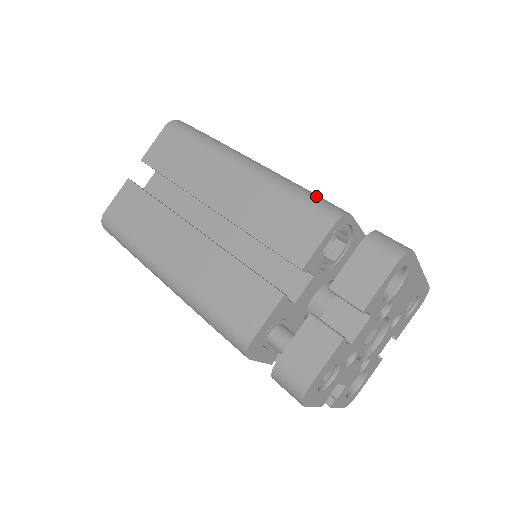
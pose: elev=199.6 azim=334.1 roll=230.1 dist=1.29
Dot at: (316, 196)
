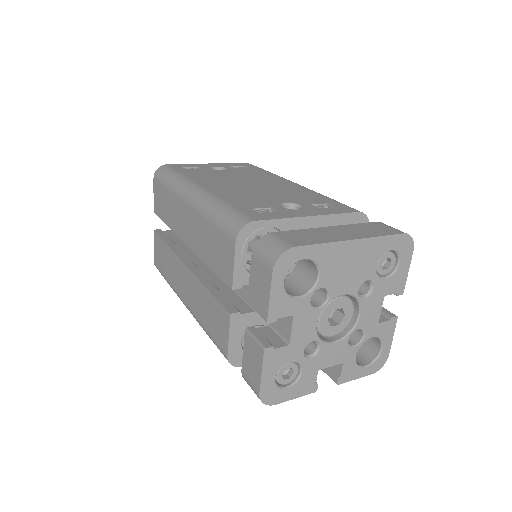
Dot at: (228, 213)
